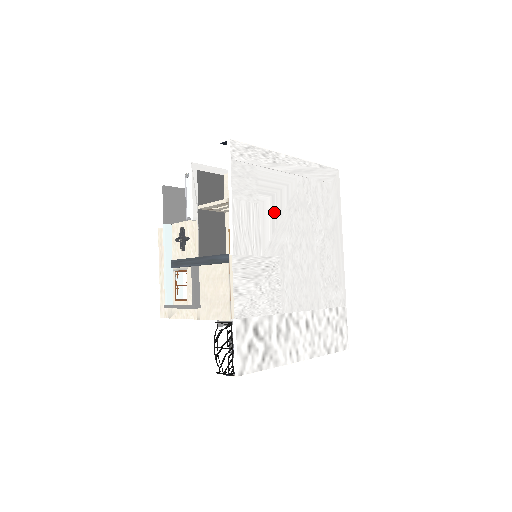
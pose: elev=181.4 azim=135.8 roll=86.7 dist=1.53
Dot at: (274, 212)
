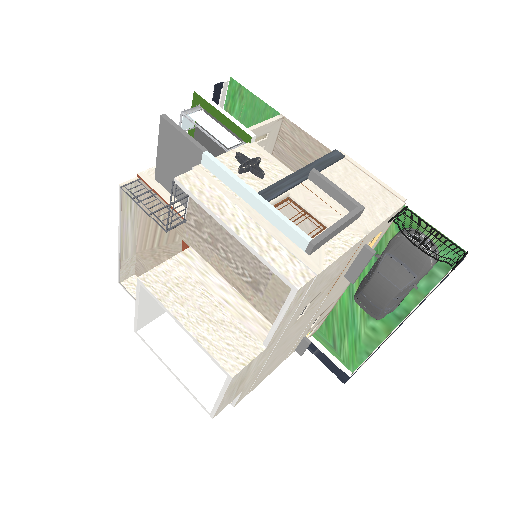
Dot at: occluded
